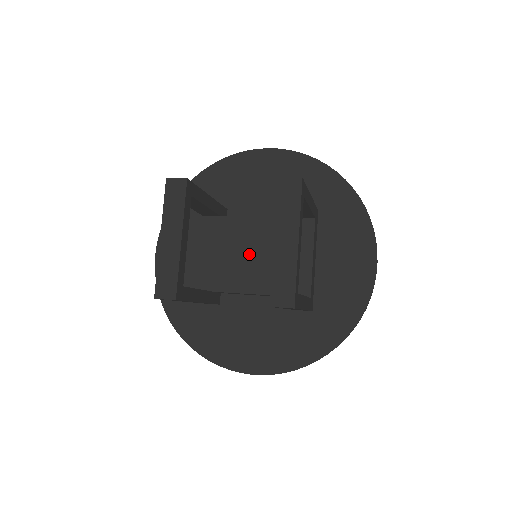
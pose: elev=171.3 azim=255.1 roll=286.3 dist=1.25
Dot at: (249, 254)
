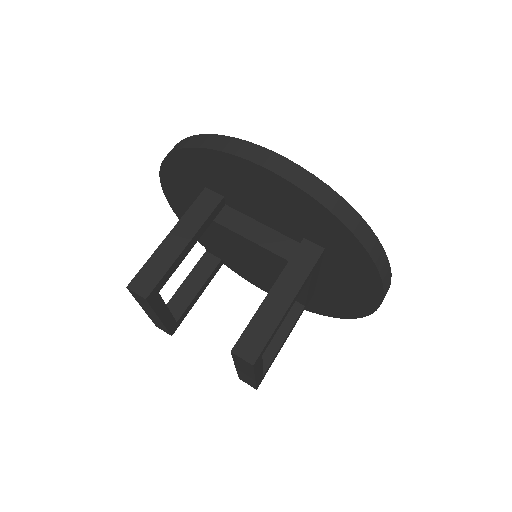
Dot at: (247, 258)
